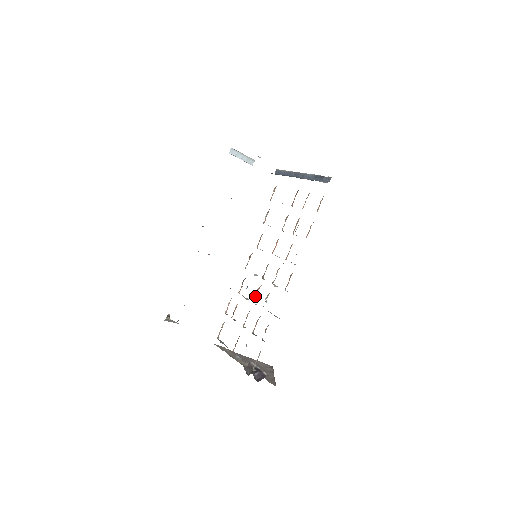
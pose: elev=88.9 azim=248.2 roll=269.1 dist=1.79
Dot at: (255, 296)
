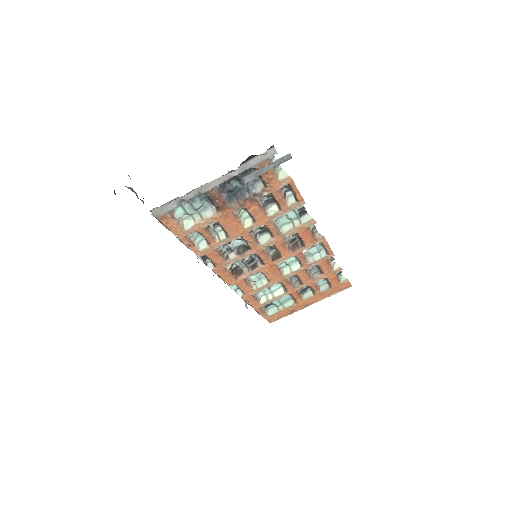
Dot at: (251, 235)
